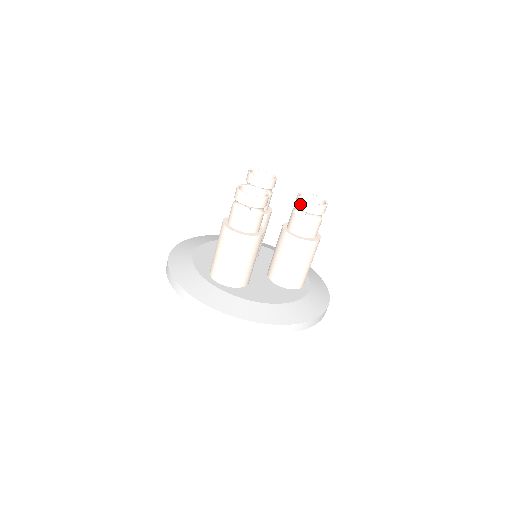
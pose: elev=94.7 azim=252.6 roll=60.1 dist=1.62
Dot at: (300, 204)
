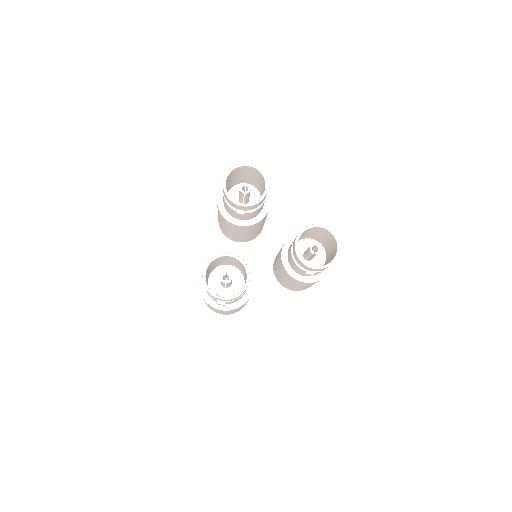
Dot at: (298, 261)
